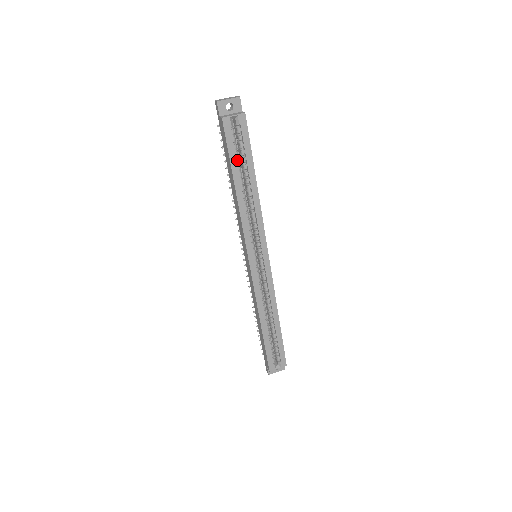
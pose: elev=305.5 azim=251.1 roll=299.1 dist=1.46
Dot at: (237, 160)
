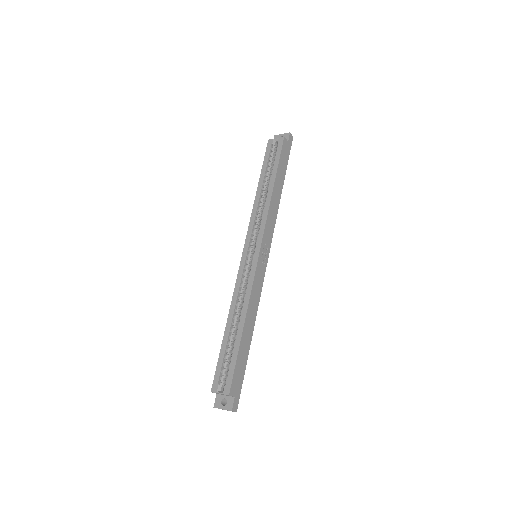
Dot at: (268, 168)
